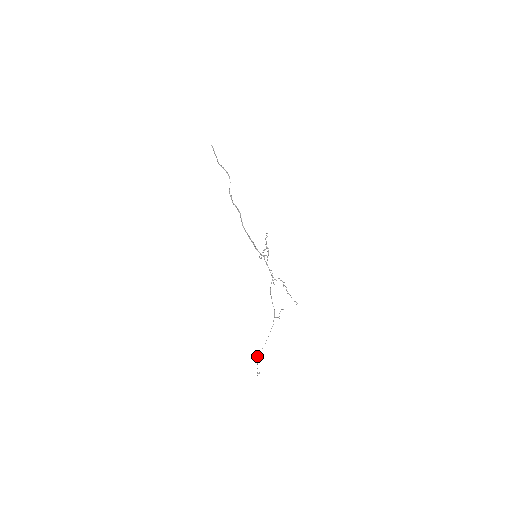
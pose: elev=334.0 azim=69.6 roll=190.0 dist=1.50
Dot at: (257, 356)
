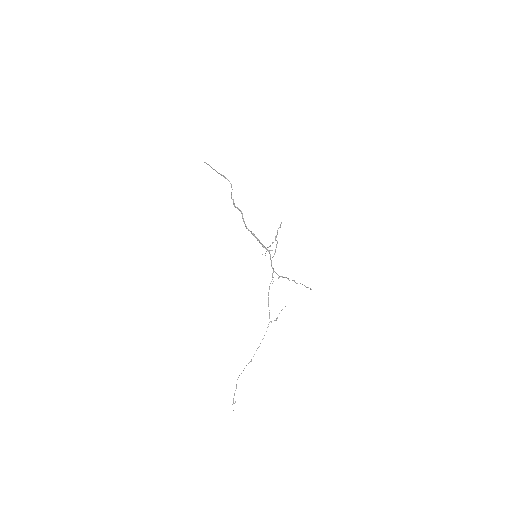
Dot at: (238, 377)
